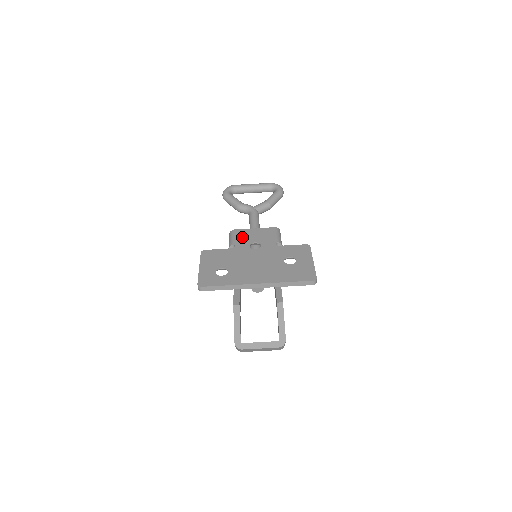
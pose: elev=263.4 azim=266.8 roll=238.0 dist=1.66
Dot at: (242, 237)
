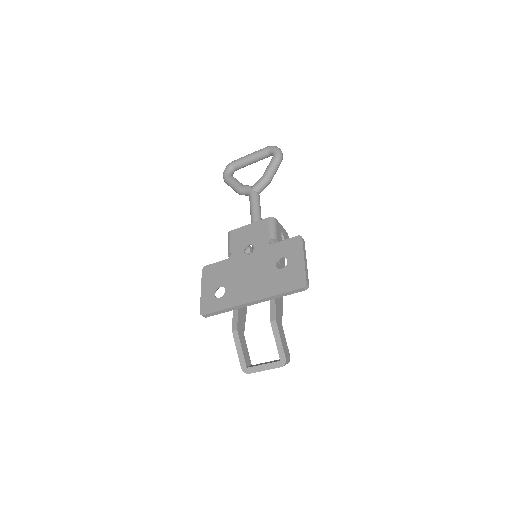
Dot at: (237, 240)
